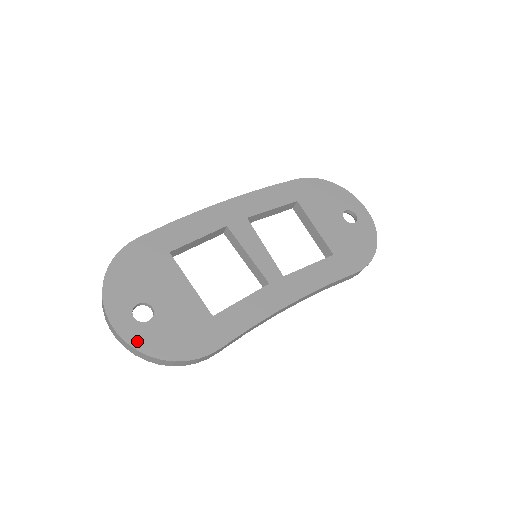
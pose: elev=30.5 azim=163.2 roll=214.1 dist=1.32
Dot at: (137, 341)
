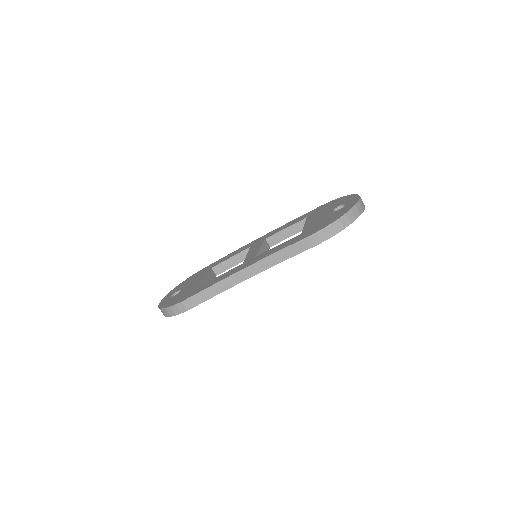
Dot at: (162, 304)
